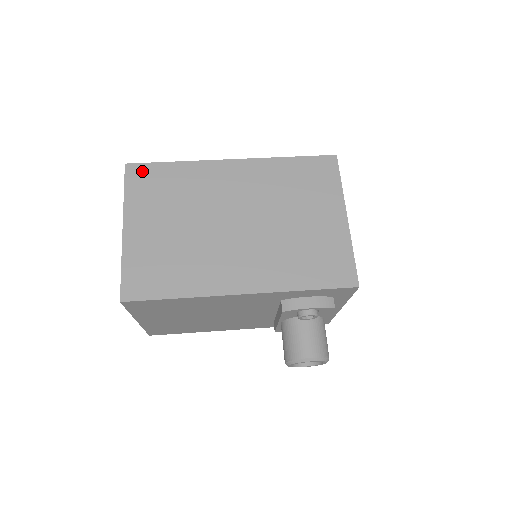
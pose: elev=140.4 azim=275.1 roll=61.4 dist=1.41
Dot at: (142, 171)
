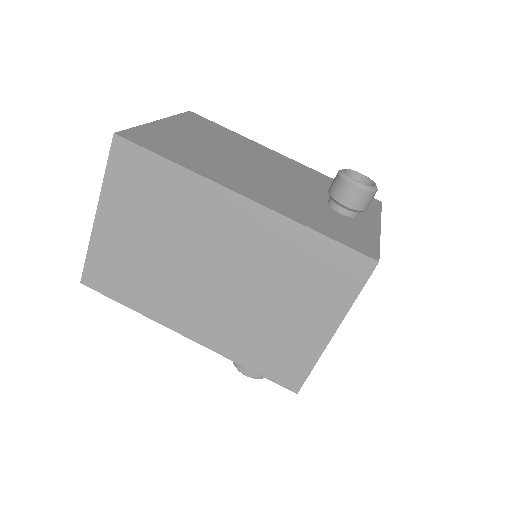
Dot at: (131, 155)
